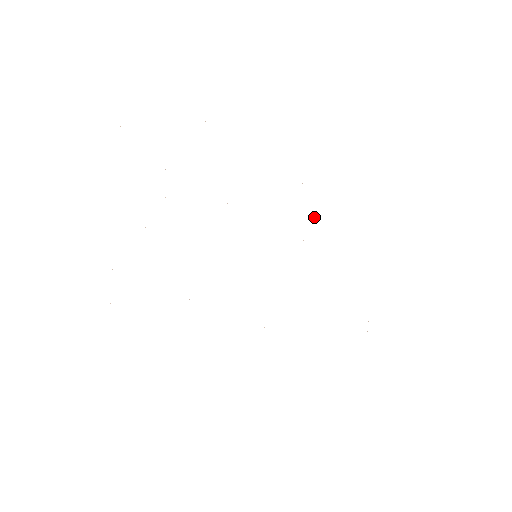
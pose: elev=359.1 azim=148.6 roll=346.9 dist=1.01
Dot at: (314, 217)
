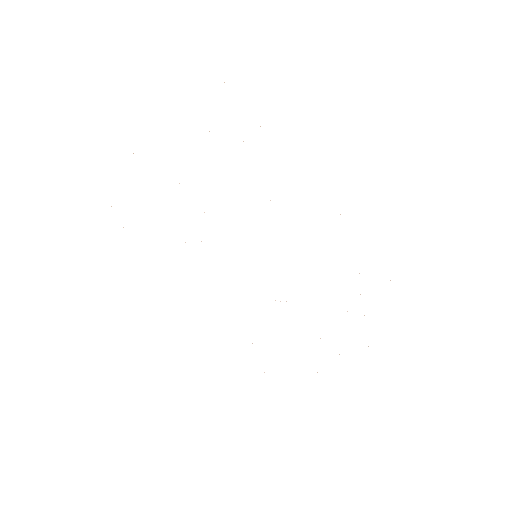
Dot at: occluded
